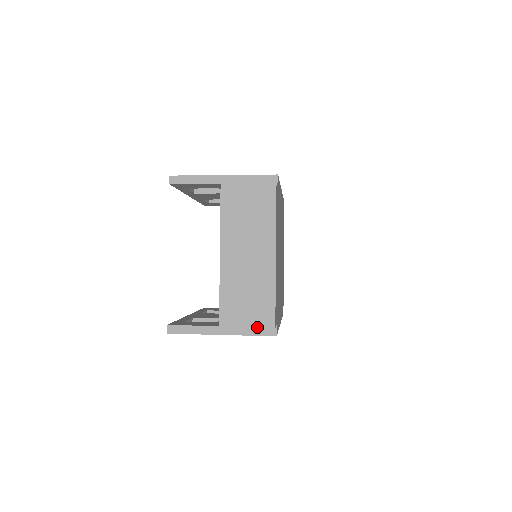
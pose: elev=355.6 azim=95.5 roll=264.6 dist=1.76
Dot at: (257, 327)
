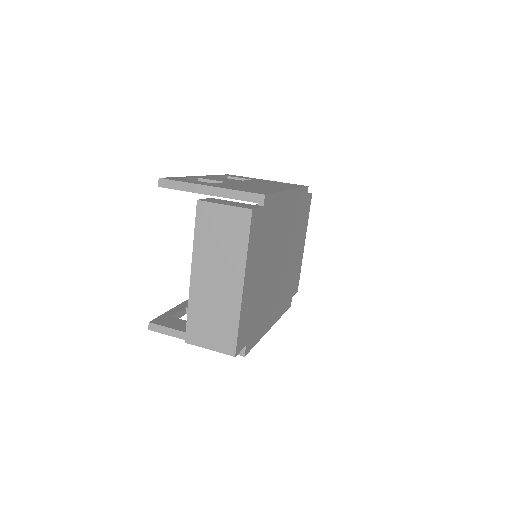
Dot at: (219, 352)
